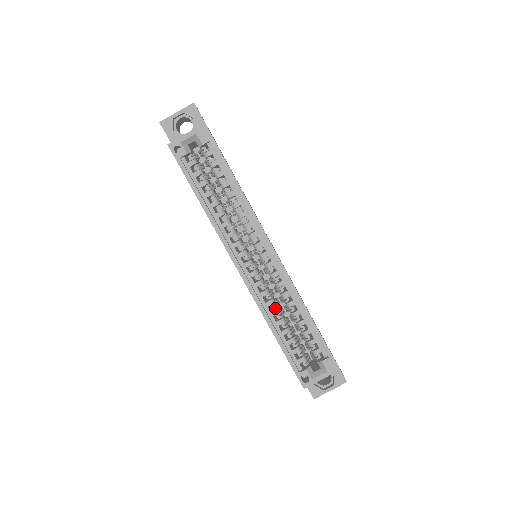
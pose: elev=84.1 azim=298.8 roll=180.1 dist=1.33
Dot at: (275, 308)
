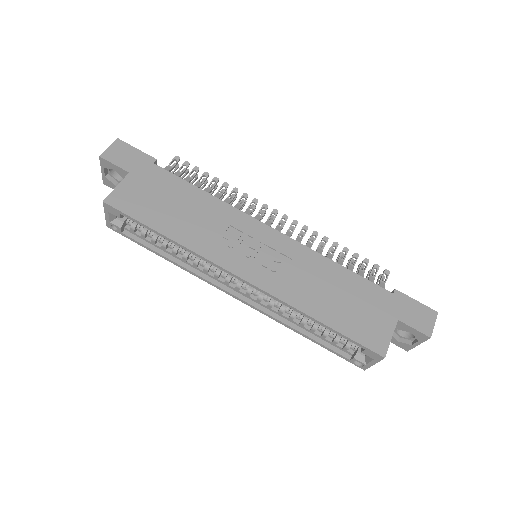
Dot at: (290, 313)
